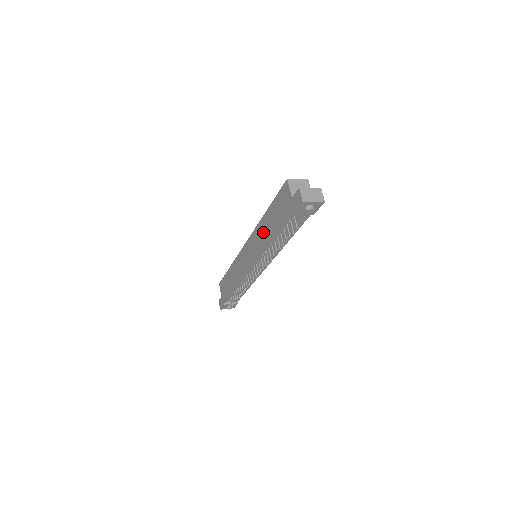
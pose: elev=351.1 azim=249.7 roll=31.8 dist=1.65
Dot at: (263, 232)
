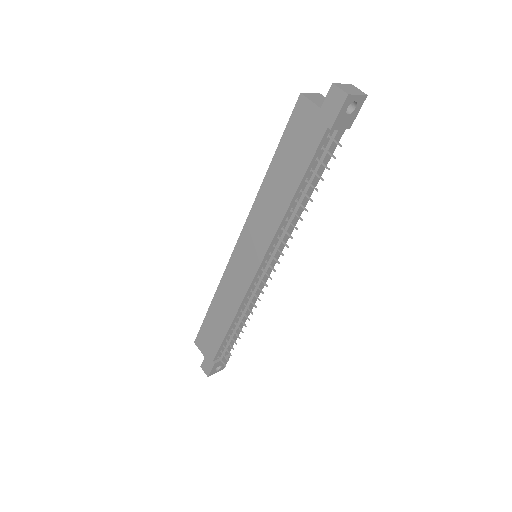
Dot at: (271, 200)
